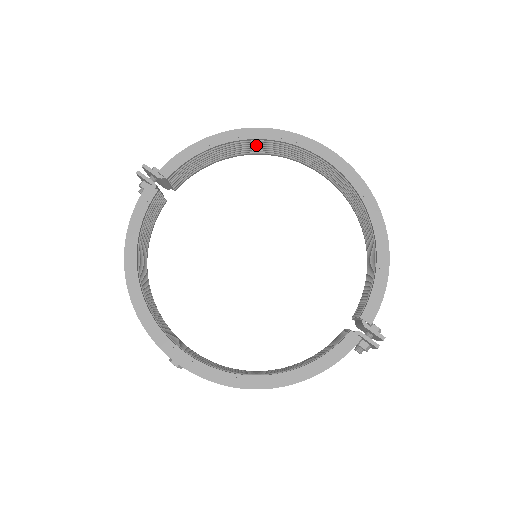
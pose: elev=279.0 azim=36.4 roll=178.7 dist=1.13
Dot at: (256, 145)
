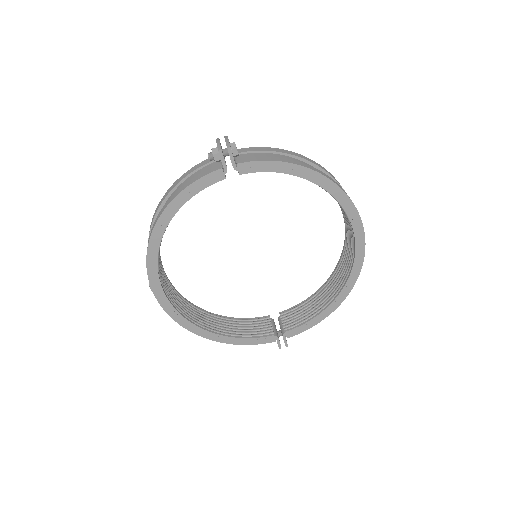
Dot at: occluded
